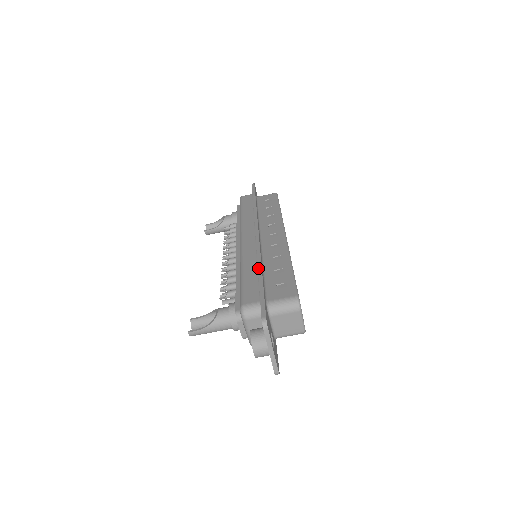
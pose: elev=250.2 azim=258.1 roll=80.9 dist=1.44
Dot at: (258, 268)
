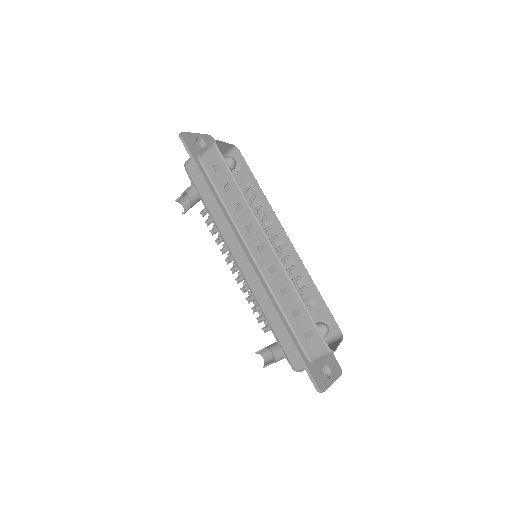
Dot at: (280, 323)
